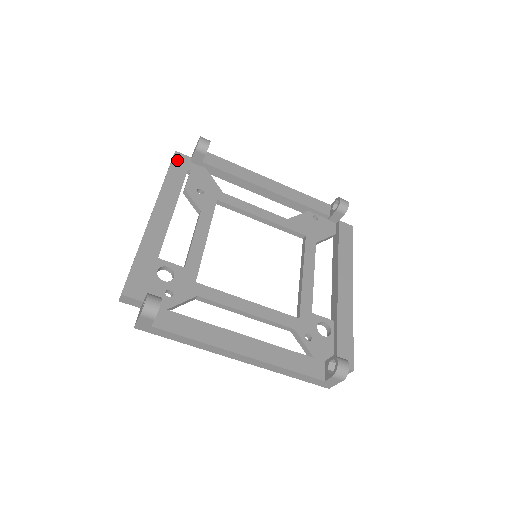
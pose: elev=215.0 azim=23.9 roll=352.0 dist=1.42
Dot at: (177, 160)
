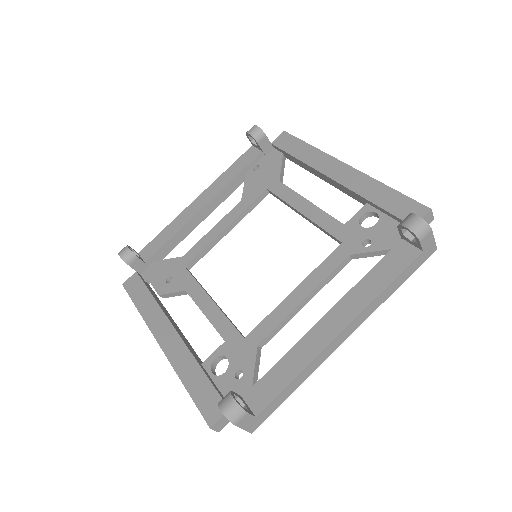
Dot at: (130, 288)
